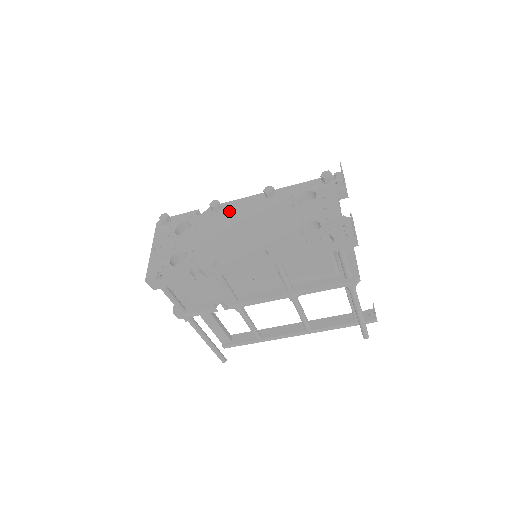
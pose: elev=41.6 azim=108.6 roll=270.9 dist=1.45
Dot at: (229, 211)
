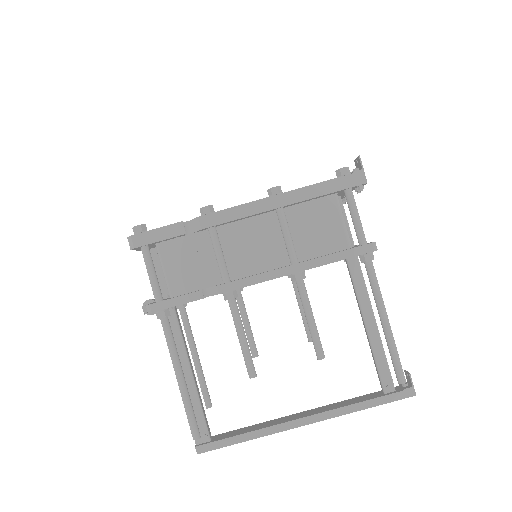
Dot at: occluded
